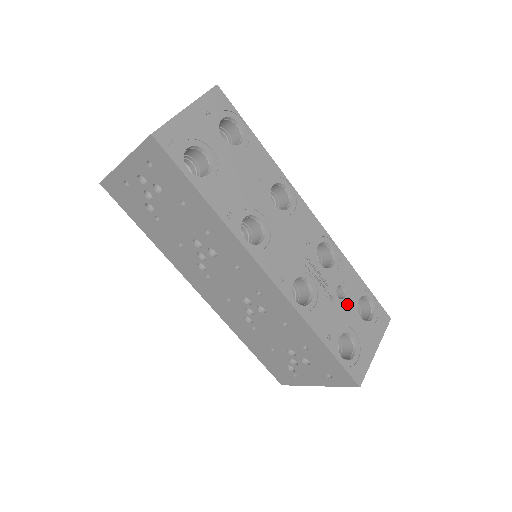
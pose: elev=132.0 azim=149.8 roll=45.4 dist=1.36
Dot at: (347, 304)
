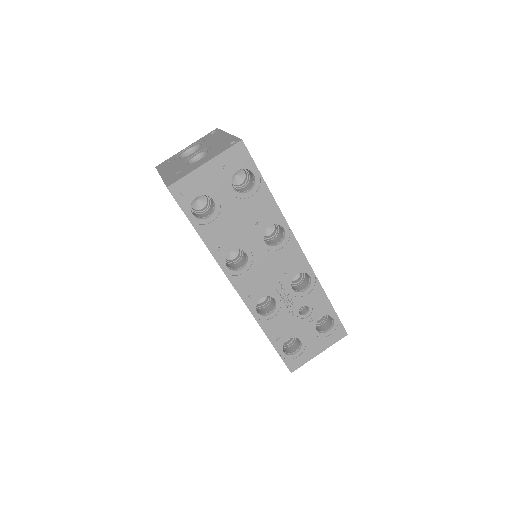
Dot at: (306, 319)
